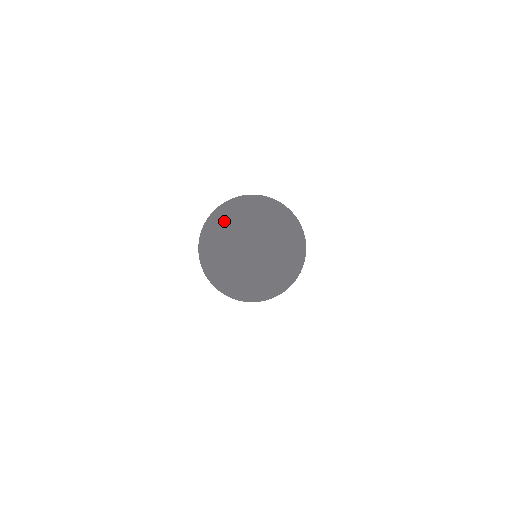
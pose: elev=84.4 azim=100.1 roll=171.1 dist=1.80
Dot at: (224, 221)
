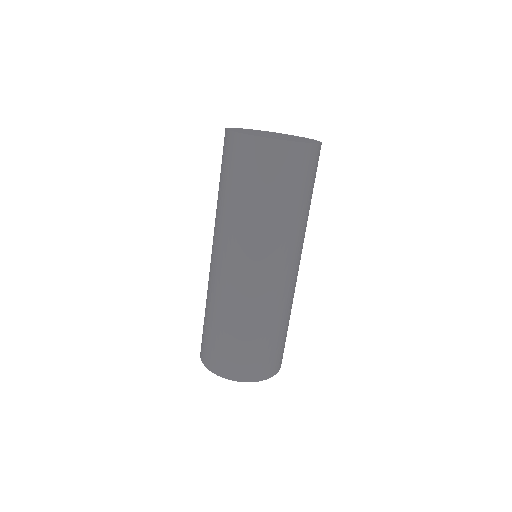
Dot at: occluded
